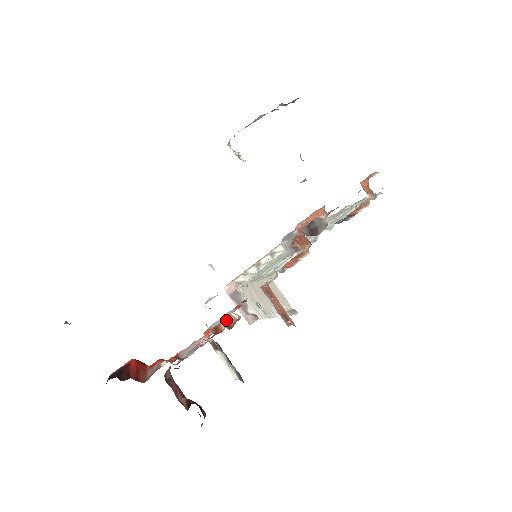
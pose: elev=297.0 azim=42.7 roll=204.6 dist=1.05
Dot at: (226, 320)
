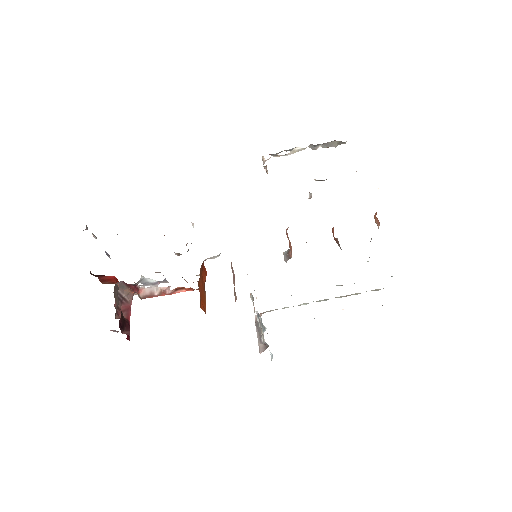
Dot at: occluded
